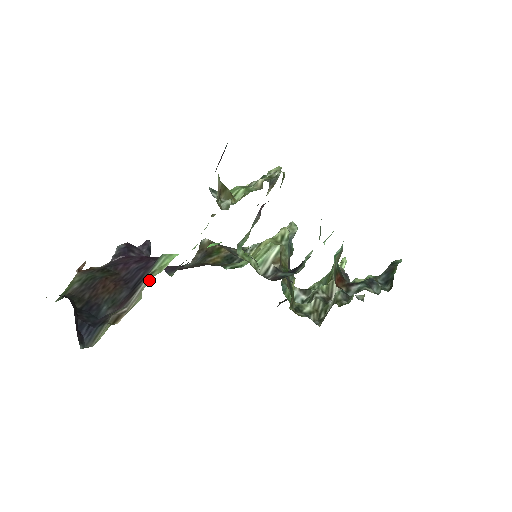
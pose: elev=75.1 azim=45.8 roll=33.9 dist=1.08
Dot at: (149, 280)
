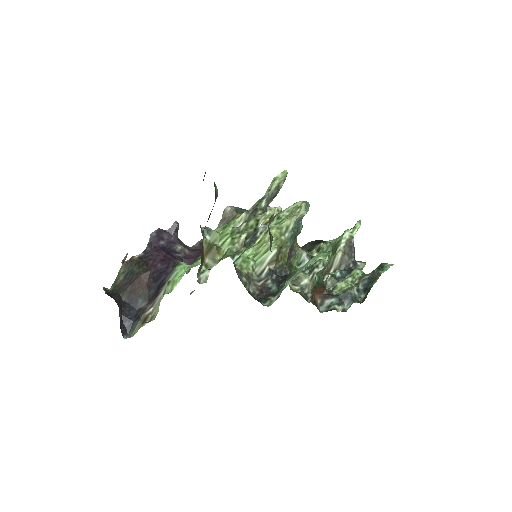
Dot at: (164, 294)
